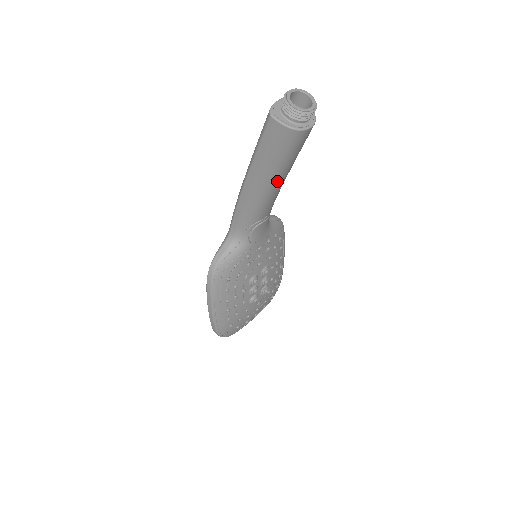
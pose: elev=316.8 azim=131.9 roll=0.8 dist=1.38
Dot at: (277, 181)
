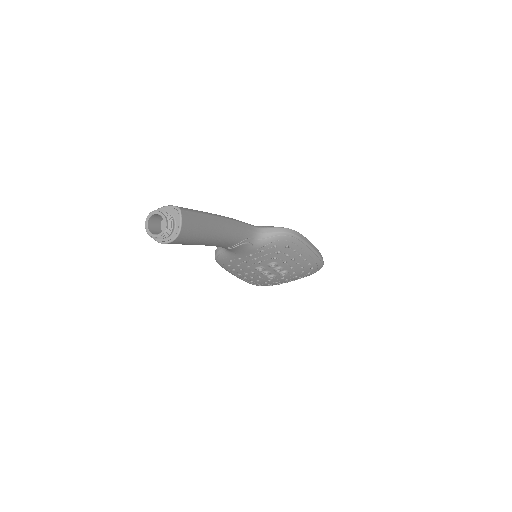
Dot at: occluded
